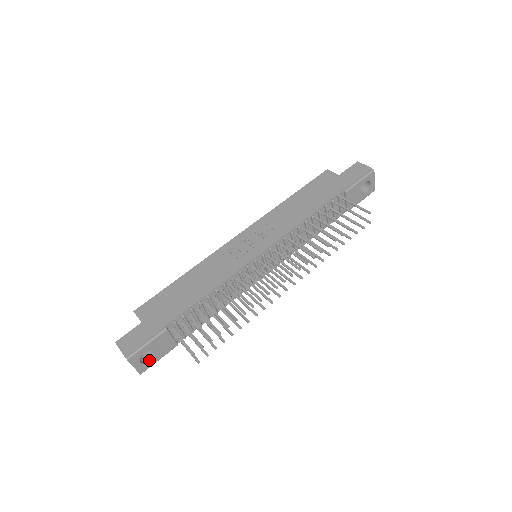
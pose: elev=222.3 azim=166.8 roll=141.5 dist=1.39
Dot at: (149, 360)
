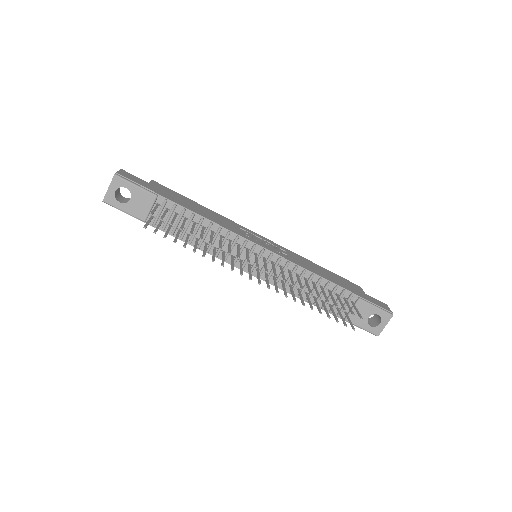
Dot at: (120, 201)
